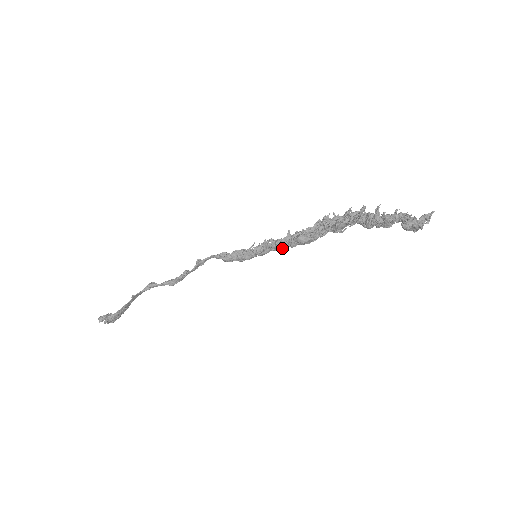
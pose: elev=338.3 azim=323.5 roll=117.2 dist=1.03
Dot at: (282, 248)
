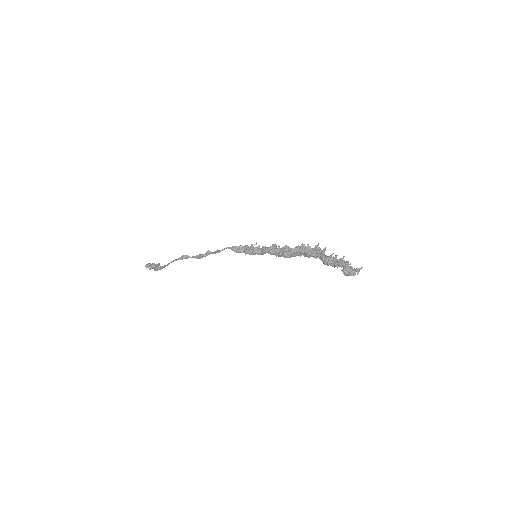
Dot at: occluded
